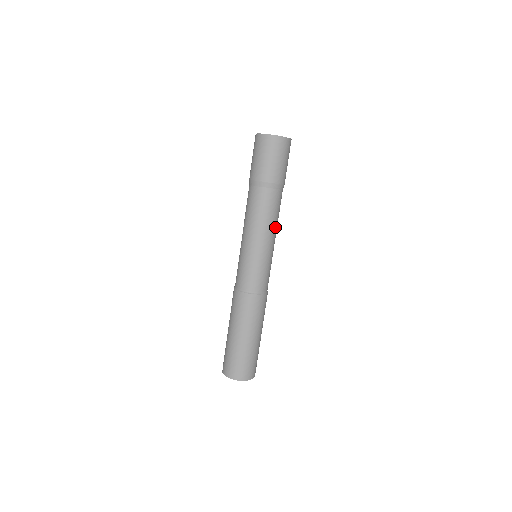
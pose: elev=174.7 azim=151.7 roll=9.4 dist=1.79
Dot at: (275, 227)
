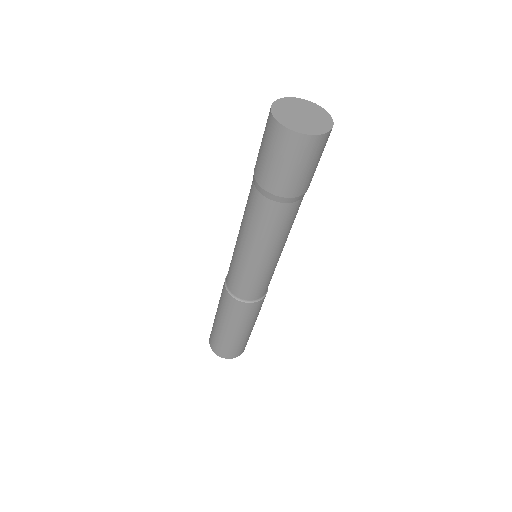
Dot at: (272, 243)
